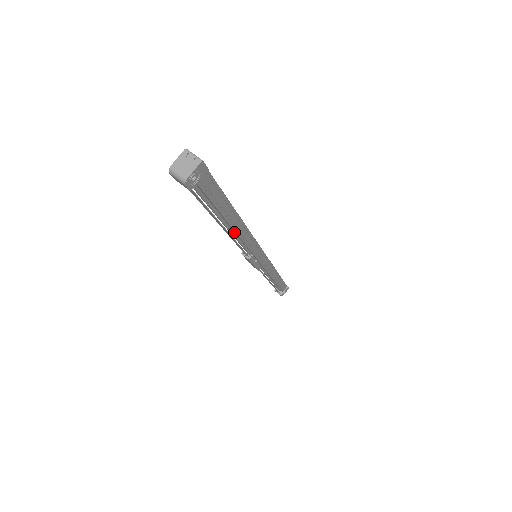
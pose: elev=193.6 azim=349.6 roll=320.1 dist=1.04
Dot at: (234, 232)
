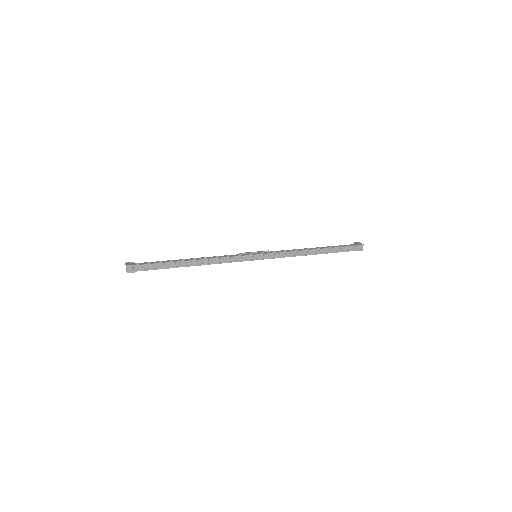
Dot at: occluded
